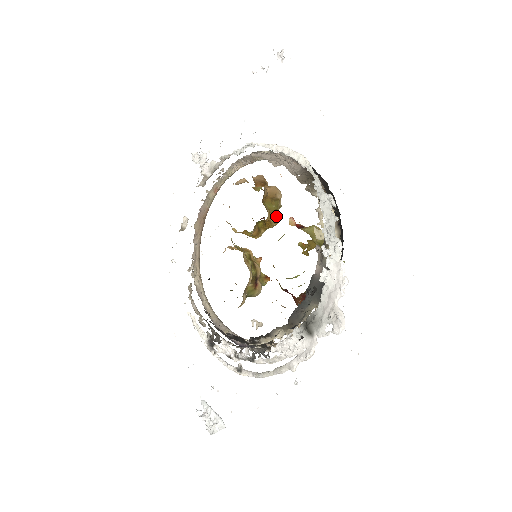
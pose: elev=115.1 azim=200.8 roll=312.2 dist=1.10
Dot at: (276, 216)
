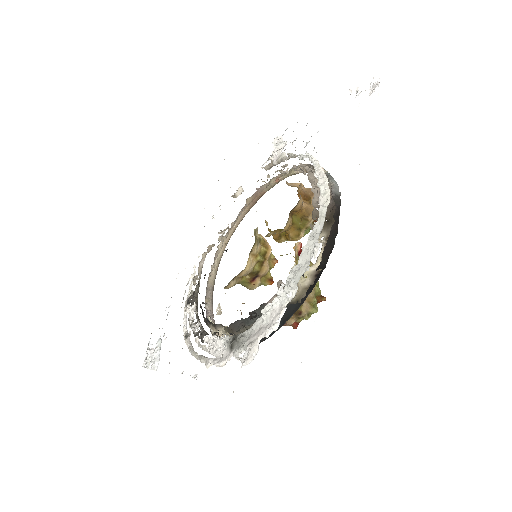
Dot at: (296, 233)
